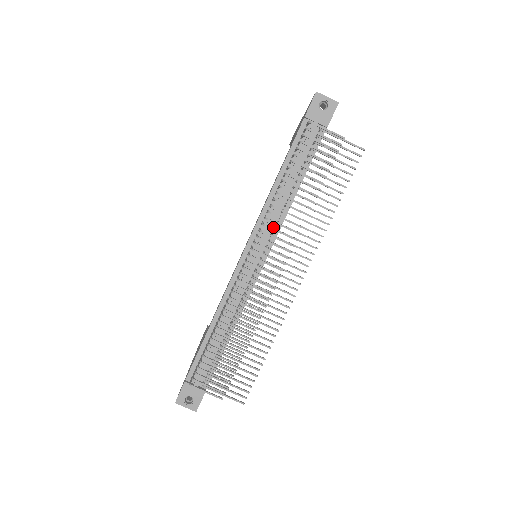
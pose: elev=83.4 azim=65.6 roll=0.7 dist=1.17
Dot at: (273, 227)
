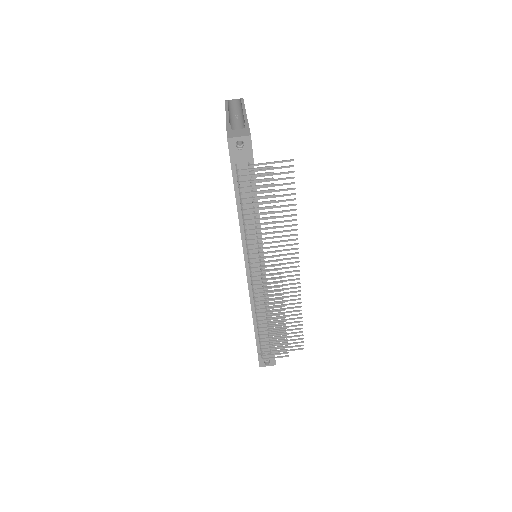
Dot at: (256, 245)
